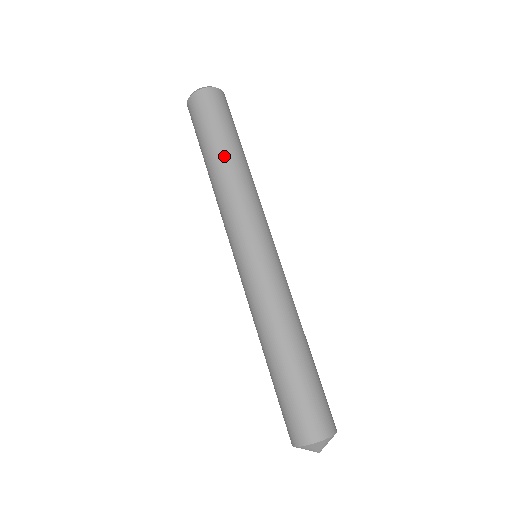
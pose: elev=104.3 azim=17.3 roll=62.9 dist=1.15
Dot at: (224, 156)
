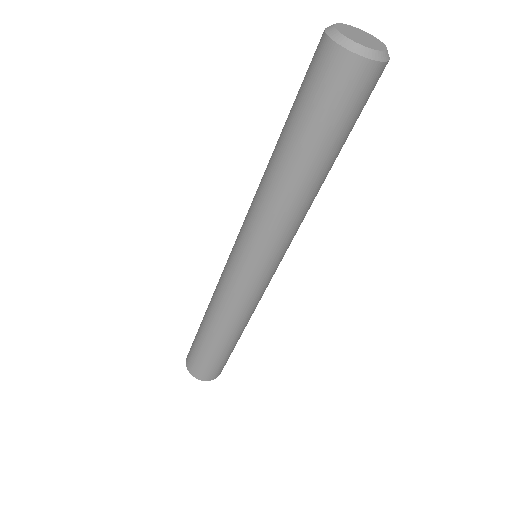
Dot at: (313, 175)
